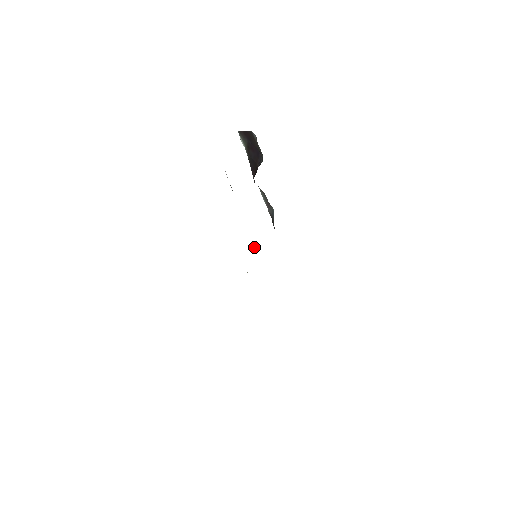
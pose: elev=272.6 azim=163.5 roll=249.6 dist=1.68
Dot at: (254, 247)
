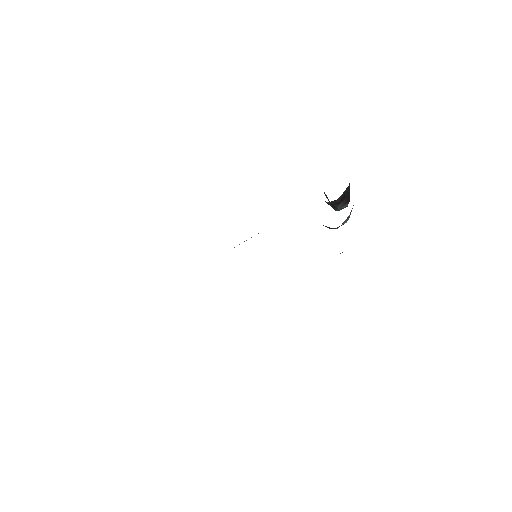
Dot at: occluded
